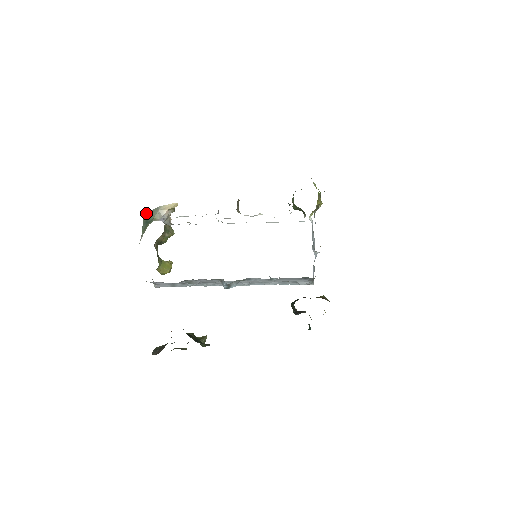
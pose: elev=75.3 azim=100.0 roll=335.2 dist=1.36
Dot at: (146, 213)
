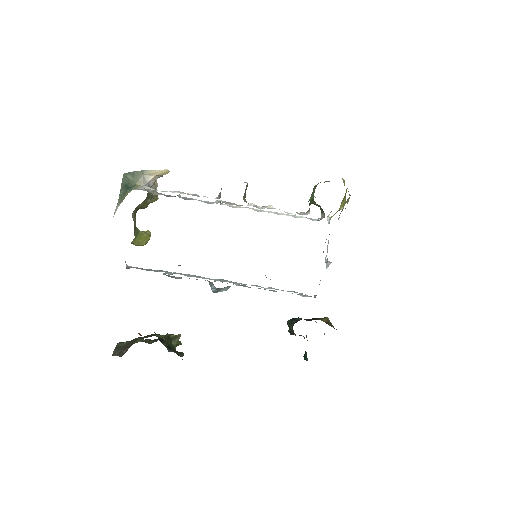
Dot at: (127, 173)
